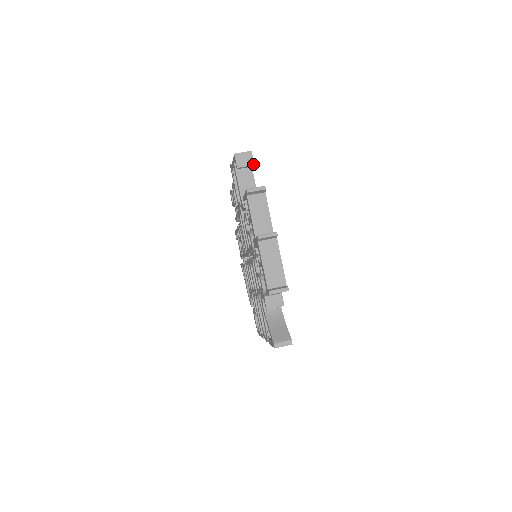
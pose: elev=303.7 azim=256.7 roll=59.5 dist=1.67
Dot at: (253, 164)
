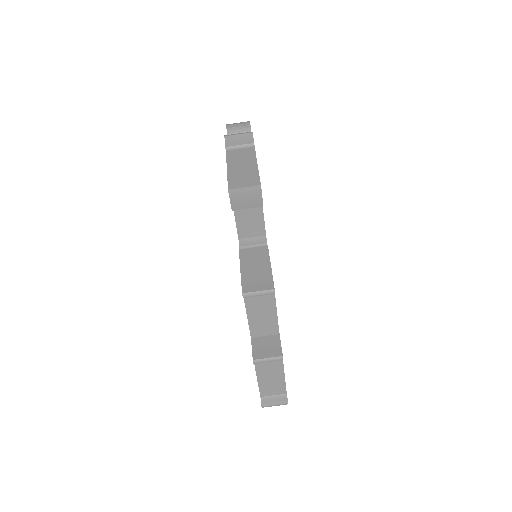
Dot at: (261, 205)
